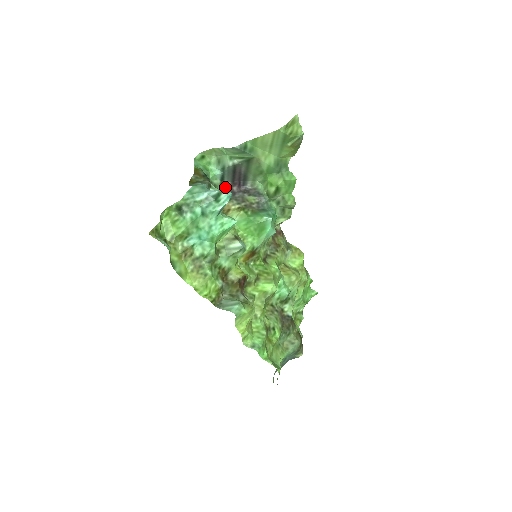
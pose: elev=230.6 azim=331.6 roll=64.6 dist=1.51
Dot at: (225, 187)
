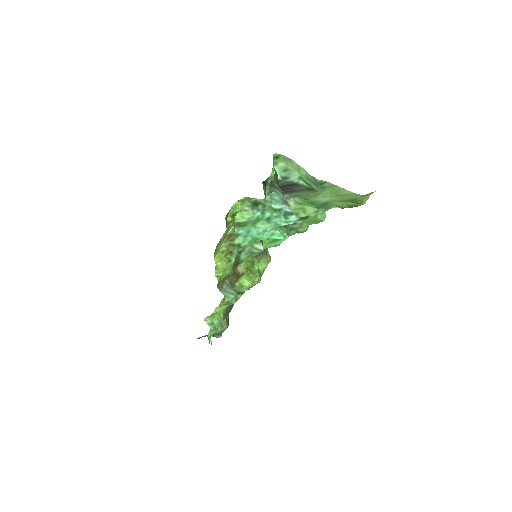
Dot at: occluded
